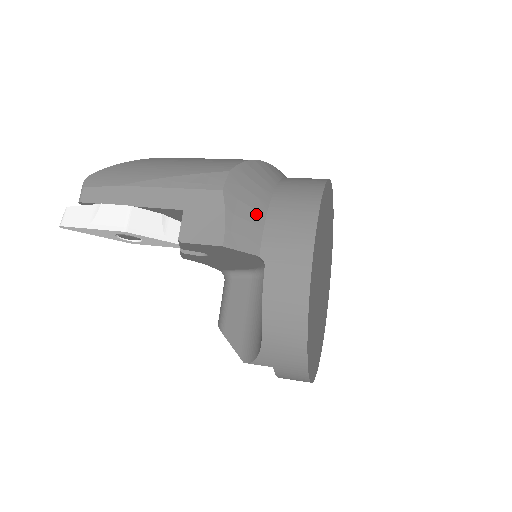
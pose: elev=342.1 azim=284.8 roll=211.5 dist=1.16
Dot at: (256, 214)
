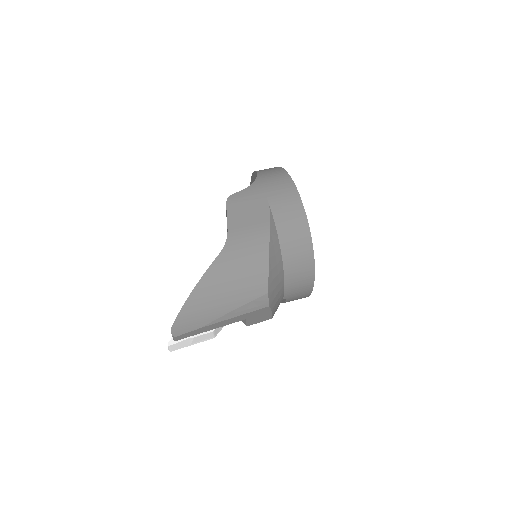
Dot at: (281, 290)
